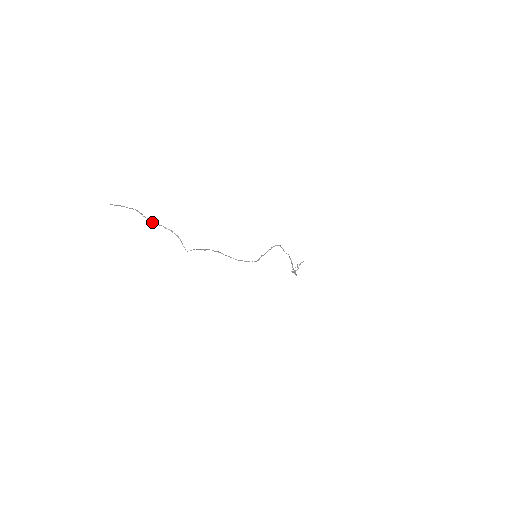
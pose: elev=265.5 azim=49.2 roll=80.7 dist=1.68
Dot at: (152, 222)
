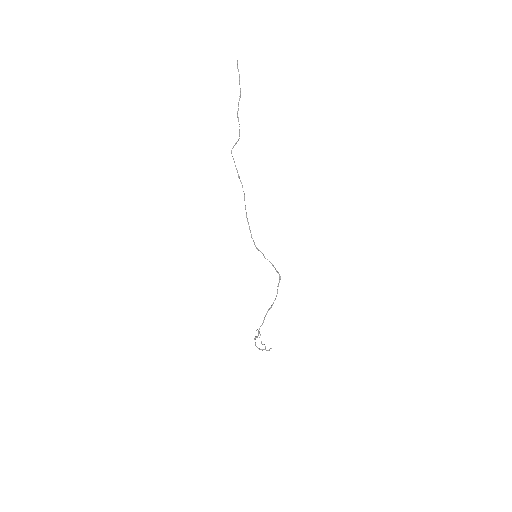
Dot at: occluded
